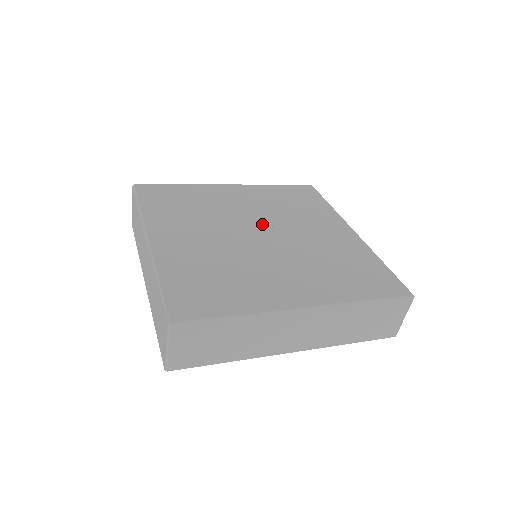
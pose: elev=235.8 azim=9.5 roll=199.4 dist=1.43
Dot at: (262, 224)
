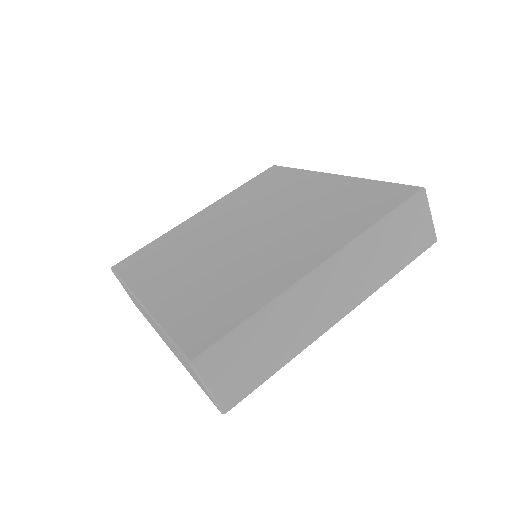
Dot at: (243, 224)
